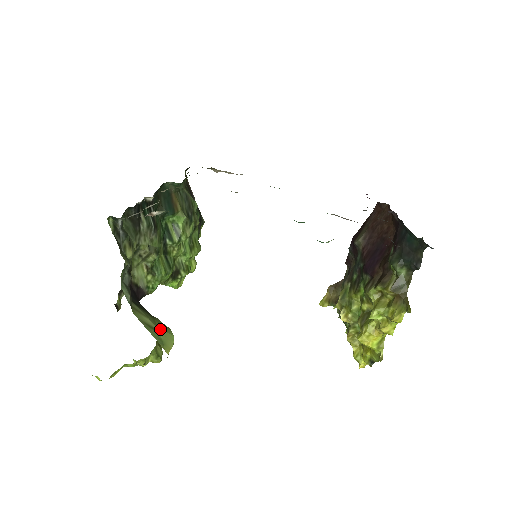
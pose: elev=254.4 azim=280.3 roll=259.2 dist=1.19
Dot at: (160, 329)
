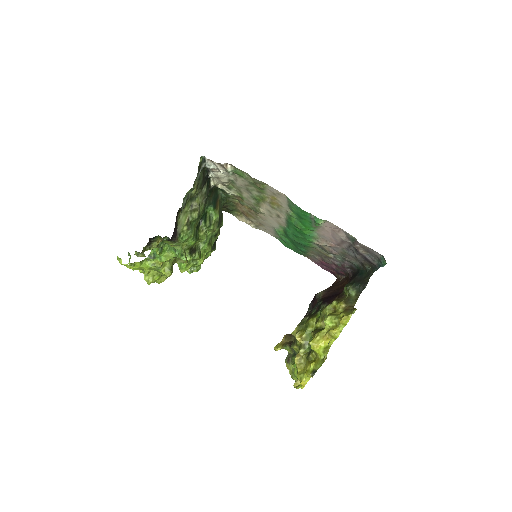
Dot at: occluded
